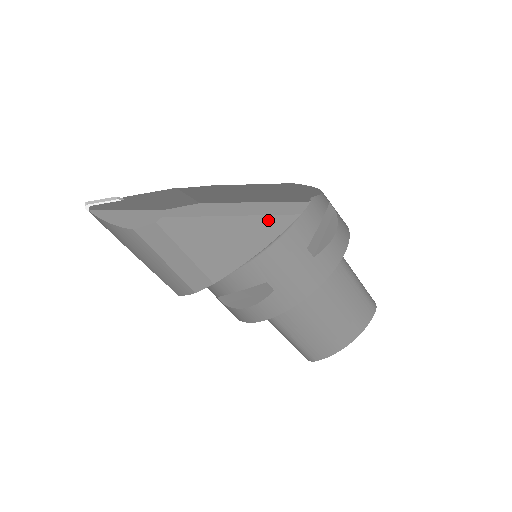
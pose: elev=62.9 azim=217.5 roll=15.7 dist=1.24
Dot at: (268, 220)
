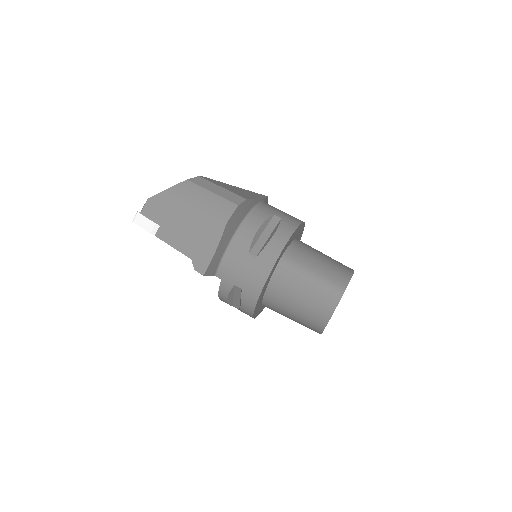
Dot at: (254, 193)
